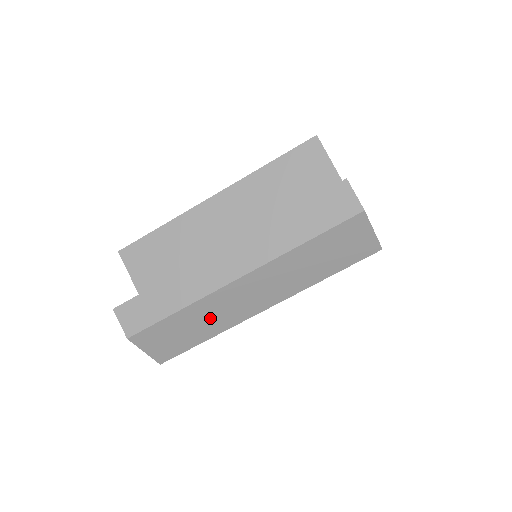
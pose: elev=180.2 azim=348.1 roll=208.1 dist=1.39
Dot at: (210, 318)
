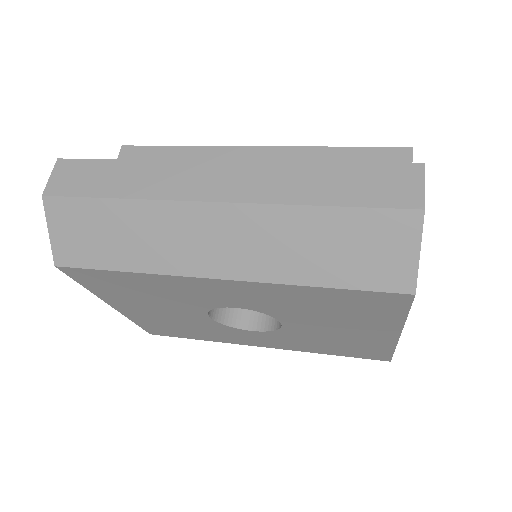
Dot at: (147, 239)
